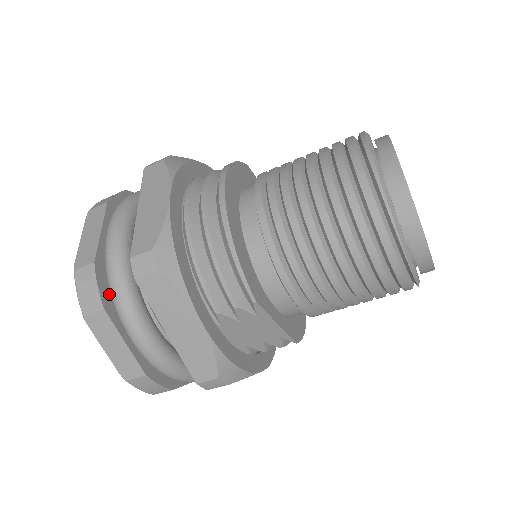
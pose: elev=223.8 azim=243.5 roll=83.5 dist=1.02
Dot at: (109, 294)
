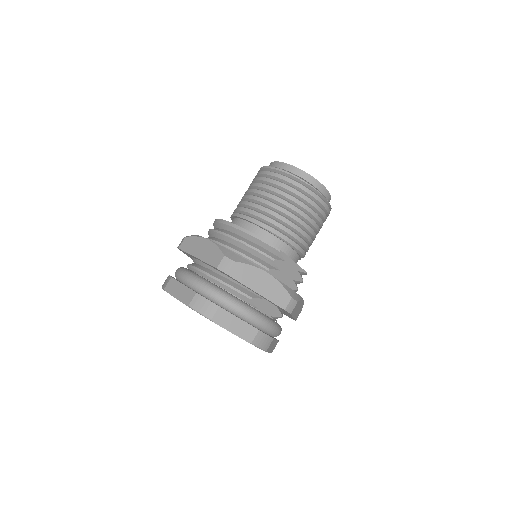
Dot at: occluded
